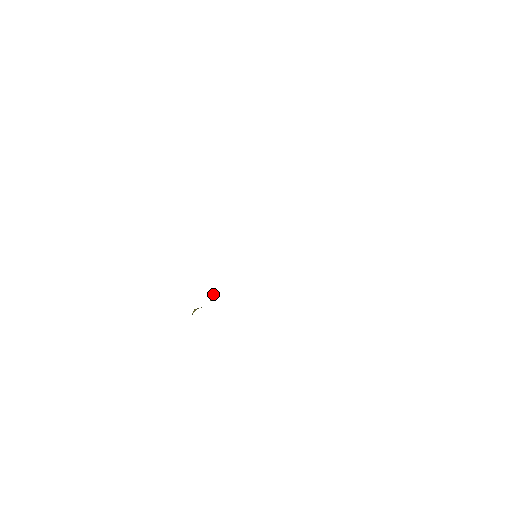
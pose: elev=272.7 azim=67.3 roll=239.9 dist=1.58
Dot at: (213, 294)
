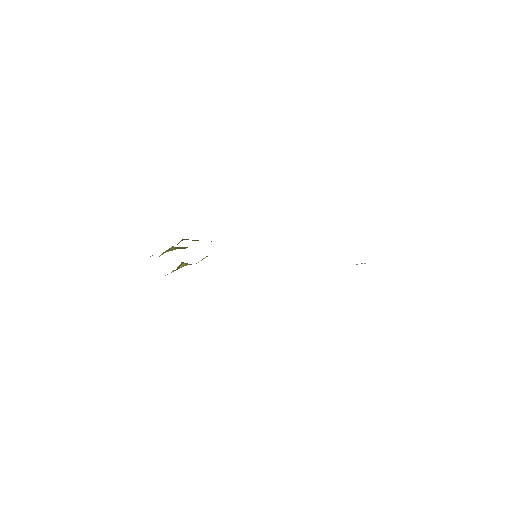
Dot at: (205, 257)
